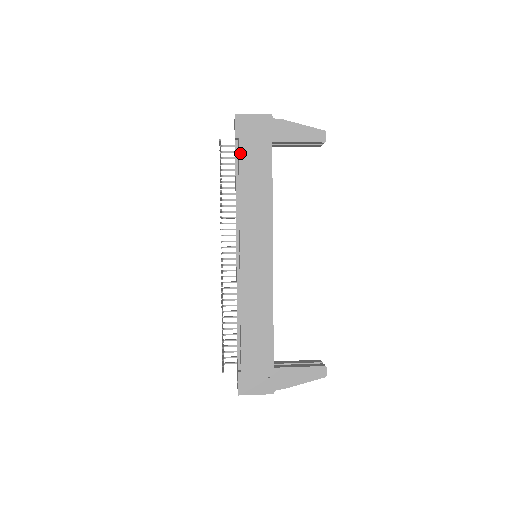
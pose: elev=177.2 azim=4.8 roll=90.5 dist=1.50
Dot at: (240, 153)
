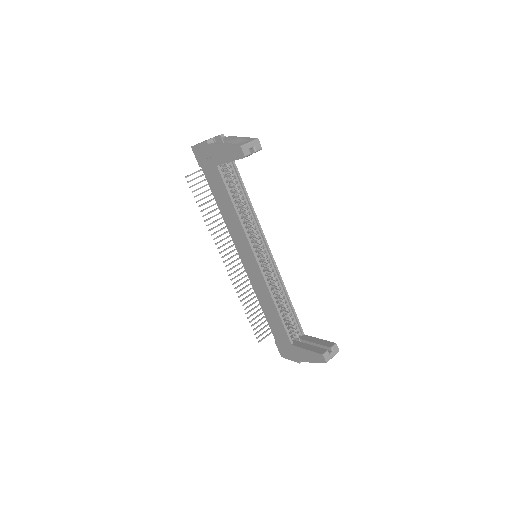
Dot at: (207, 179)
